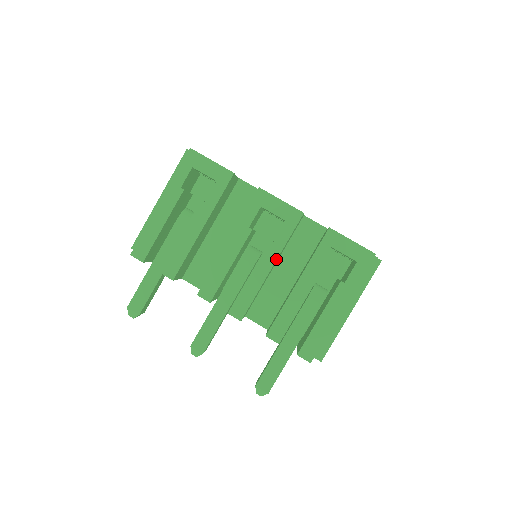
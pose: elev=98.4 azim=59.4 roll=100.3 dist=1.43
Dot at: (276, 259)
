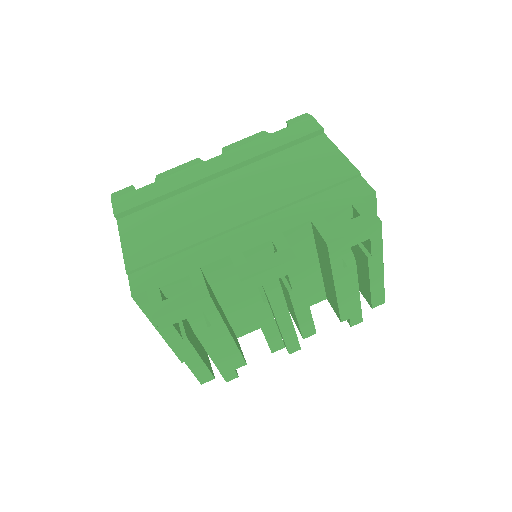
Dot at: (305, 295)
